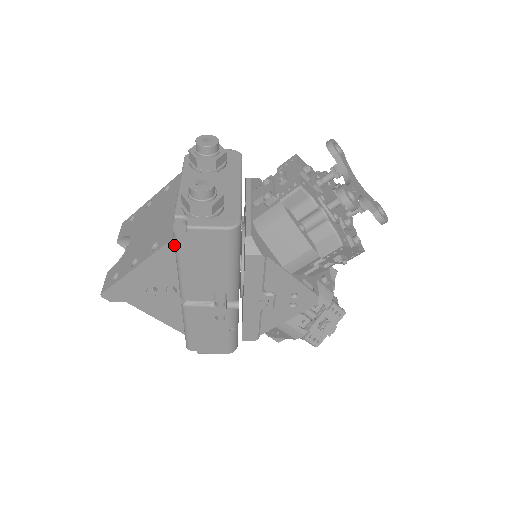
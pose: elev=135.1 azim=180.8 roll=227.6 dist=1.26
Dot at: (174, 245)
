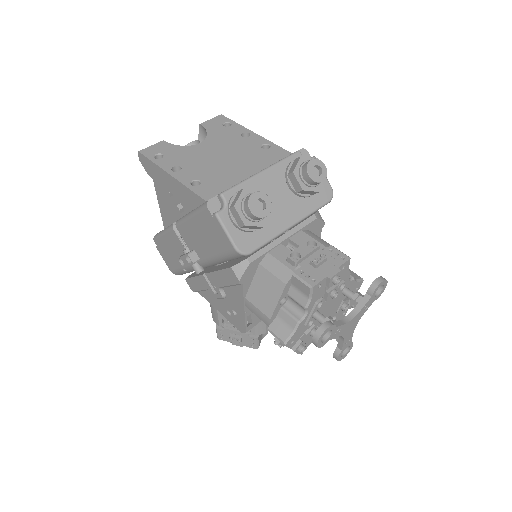
Dot at: (201, 204)
